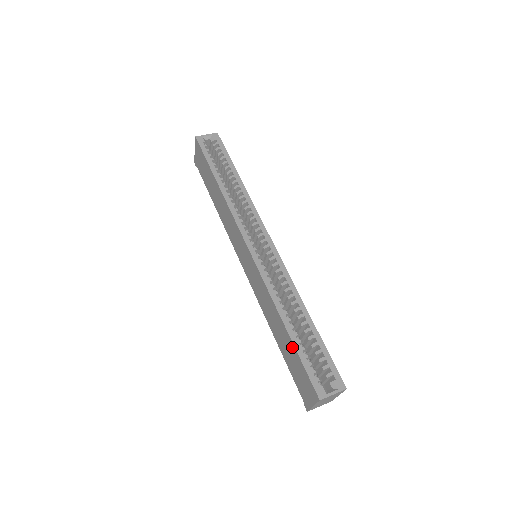
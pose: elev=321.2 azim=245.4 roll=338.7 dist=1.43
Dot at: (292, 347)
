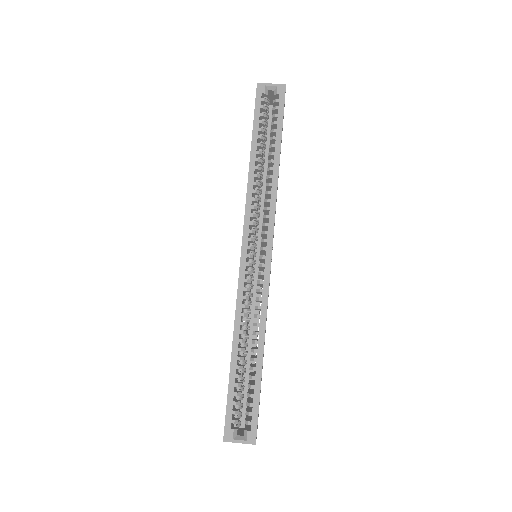
Dot at: (229, 376)
